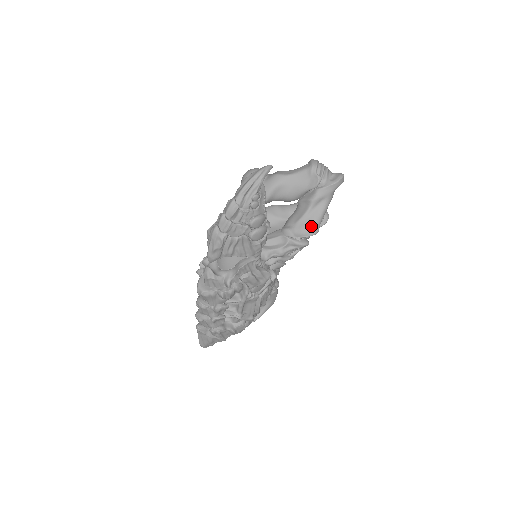
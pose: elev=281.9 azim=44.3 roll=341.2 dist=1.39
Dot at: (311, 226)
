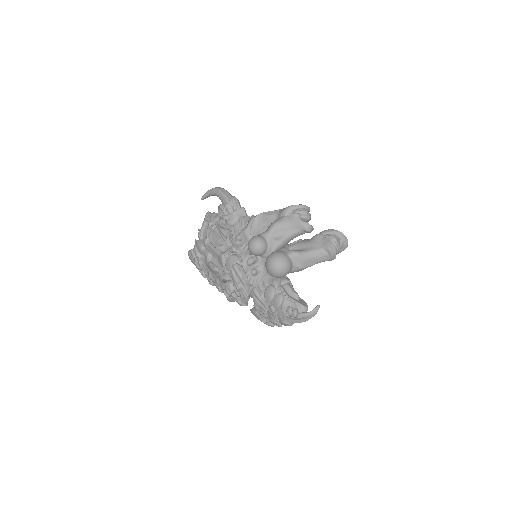
Dot at: occluded
